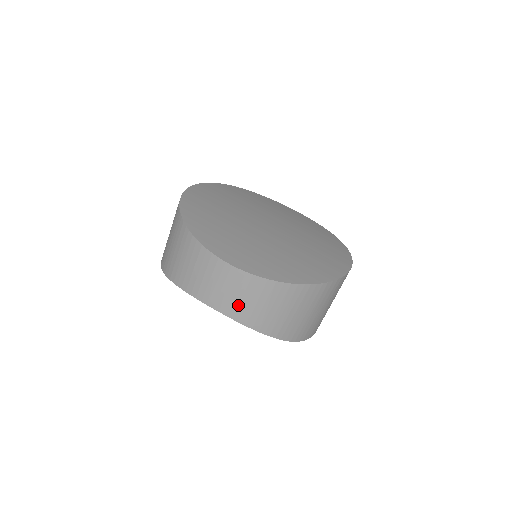
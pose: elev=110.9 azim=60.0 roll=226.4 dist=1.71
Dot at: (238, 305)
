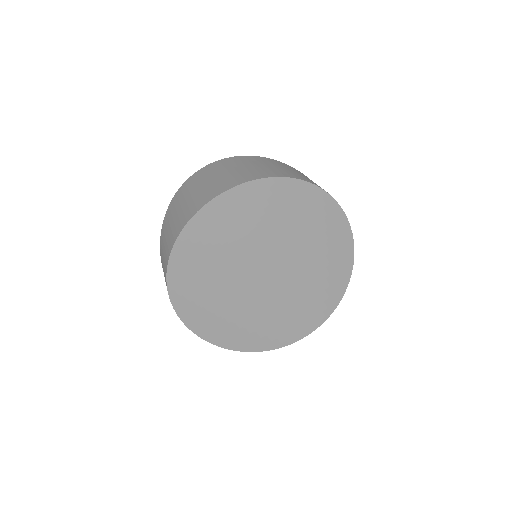
Dot at: occluded
